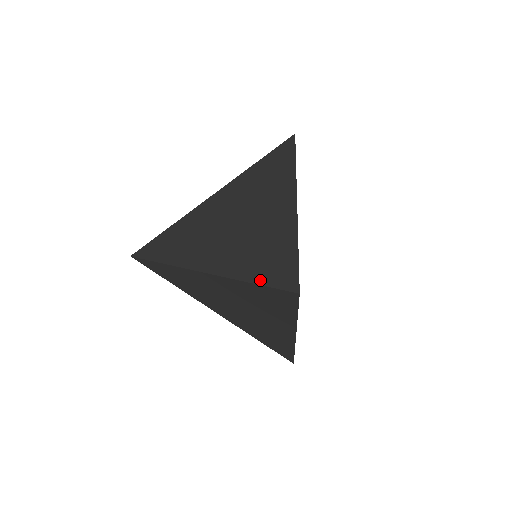
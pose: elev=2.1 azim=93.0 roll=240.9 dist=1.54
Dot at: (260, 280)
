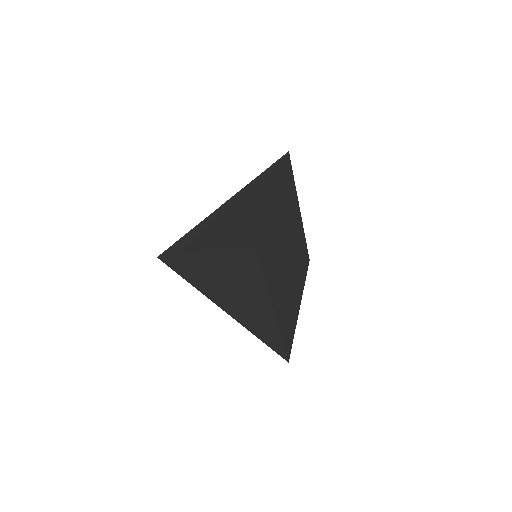
Dot at: (233, 247)
